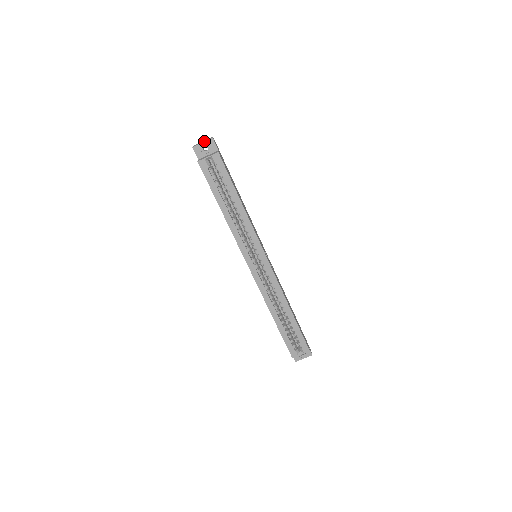
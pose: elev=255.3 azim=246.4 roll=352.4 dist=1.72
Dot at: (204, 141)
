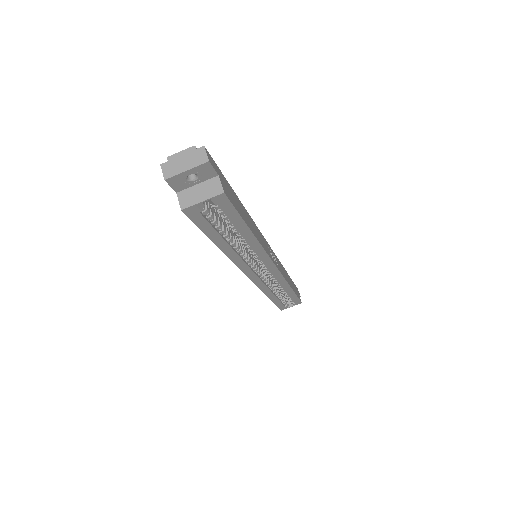
Dot at: (190, 168)
